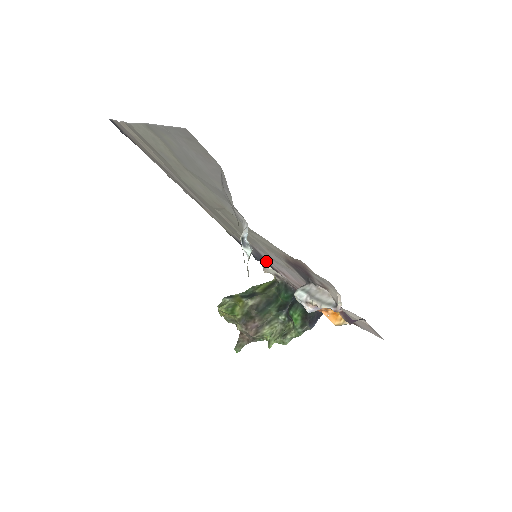
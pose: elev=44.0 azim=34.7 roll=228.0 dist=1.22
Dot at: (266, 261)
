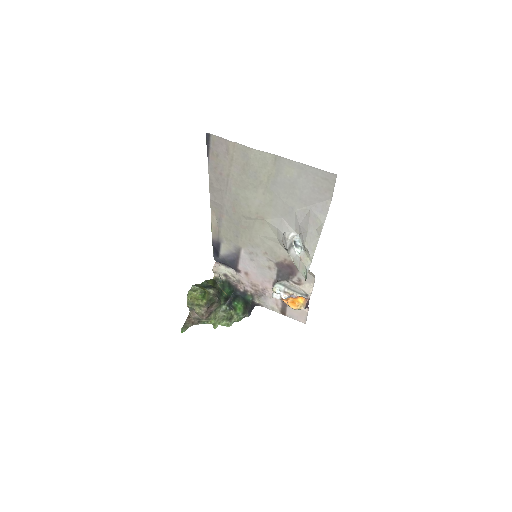
Dot at: (237, 262)
